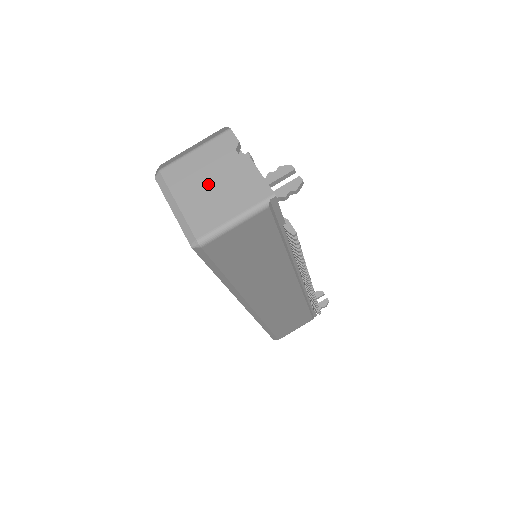
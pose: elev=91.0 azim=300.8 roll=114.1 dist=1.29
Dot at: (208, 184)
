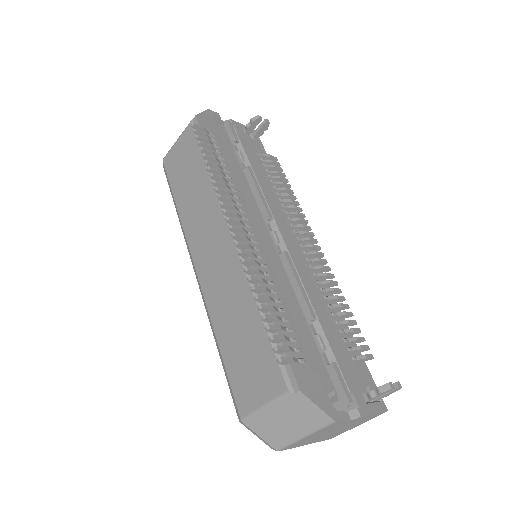
Dot at: (329, 434)
